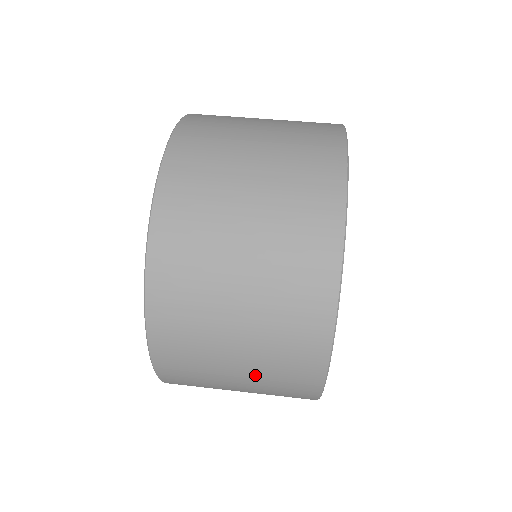
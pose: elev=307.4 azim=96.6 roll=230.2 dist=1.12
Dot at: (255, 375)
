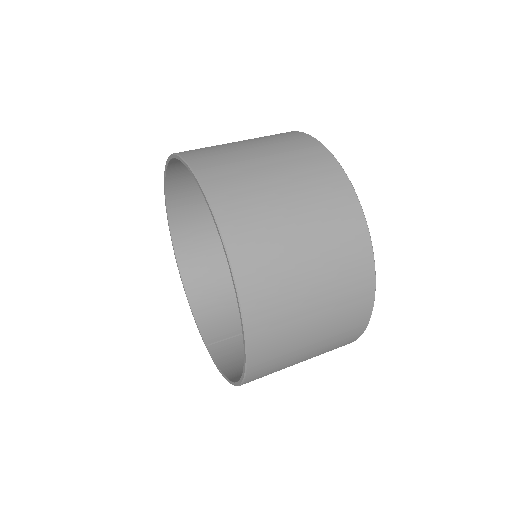
Dot at: occluded
